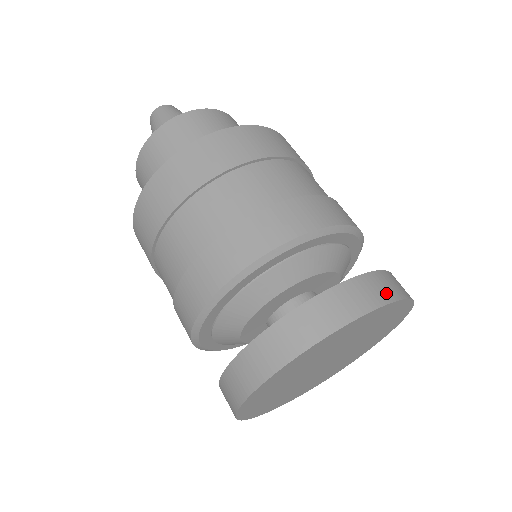
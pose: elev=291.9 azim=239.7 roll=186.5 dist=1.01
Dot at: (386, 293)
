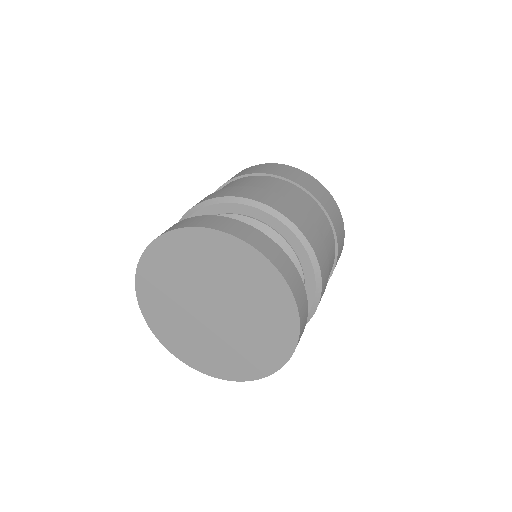
Dot at: (282, 266)
